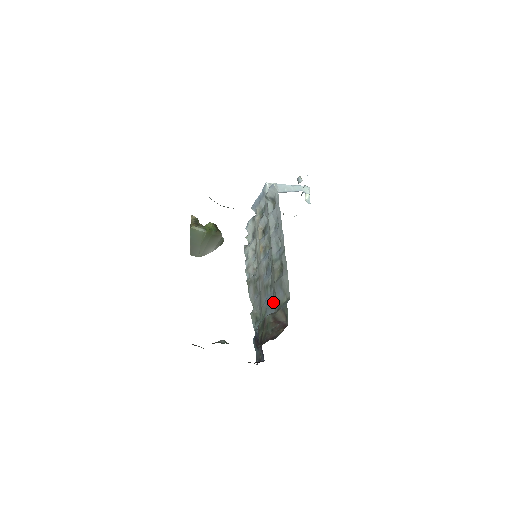
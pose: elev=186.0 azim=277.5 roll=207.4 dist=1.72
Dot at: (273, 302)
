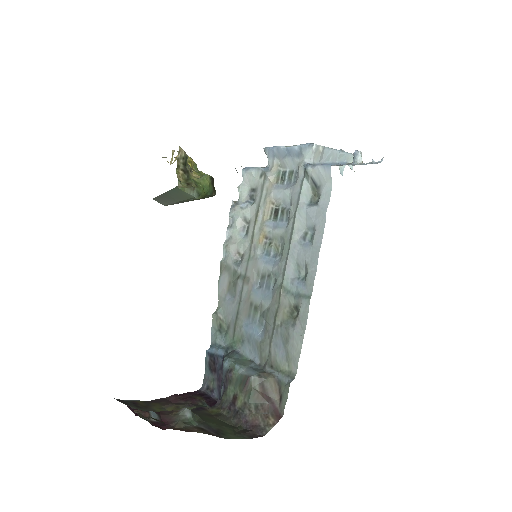
Dot at: (261, 345)
